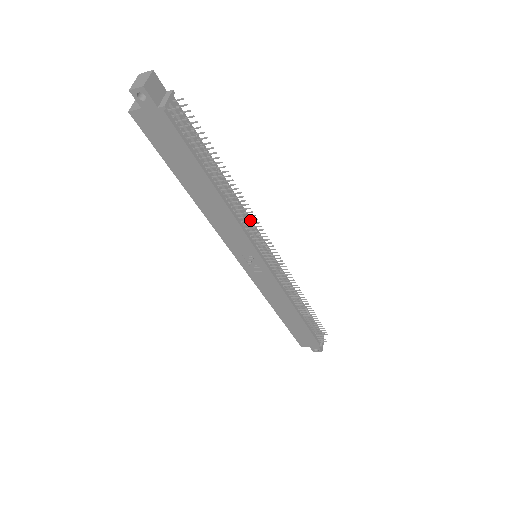
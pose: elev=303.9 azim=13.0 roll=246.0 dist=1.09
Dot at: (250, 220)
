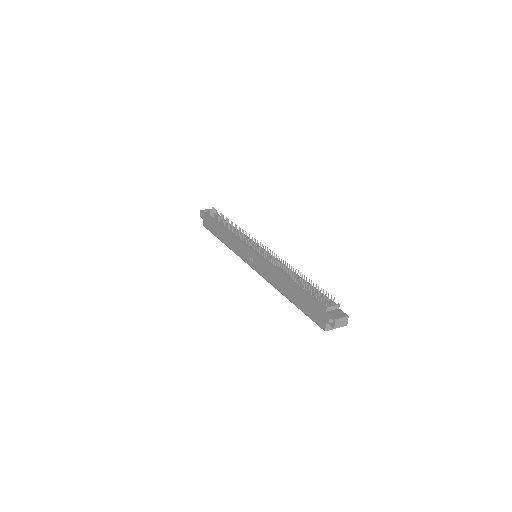
Dot at: (236, 230)
